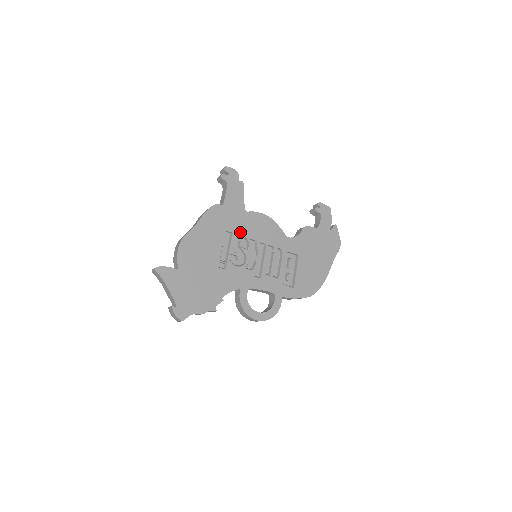
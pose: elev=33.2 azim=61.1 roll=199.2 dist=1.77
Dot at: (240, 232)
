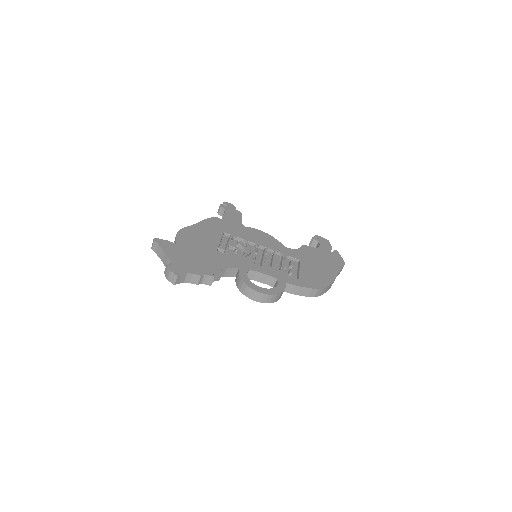
Dot at: (238, 236)
